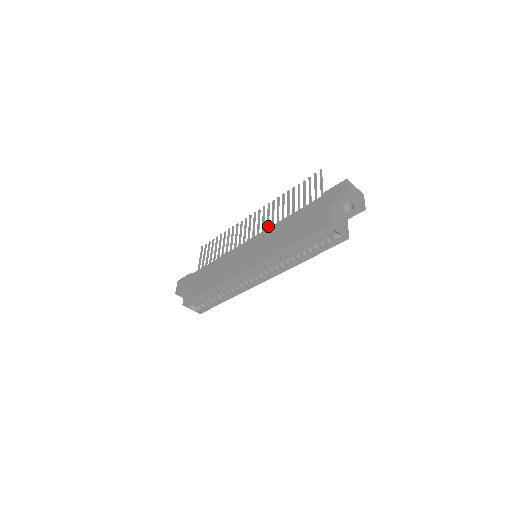
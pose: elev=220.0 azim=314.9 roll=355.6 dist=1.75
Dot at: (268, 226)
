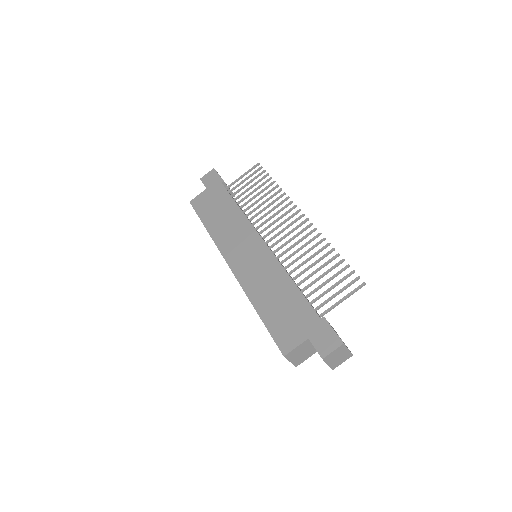
Dot at: (286, 252)
